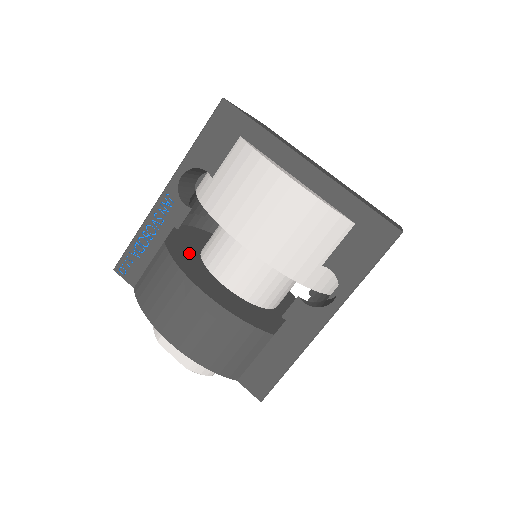
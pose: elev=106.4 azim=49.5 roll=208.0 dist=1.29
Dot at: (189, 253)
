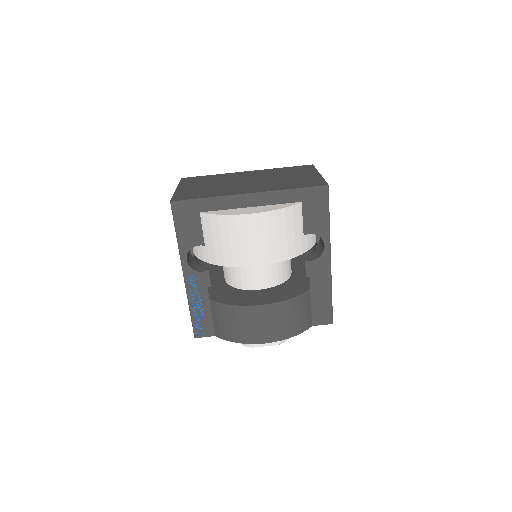
Dot at: (225, 291)
